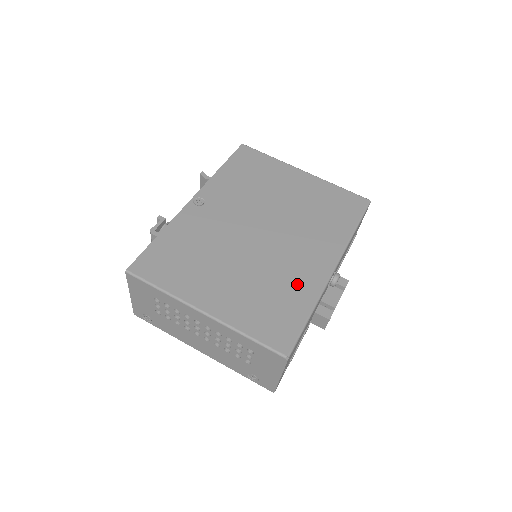
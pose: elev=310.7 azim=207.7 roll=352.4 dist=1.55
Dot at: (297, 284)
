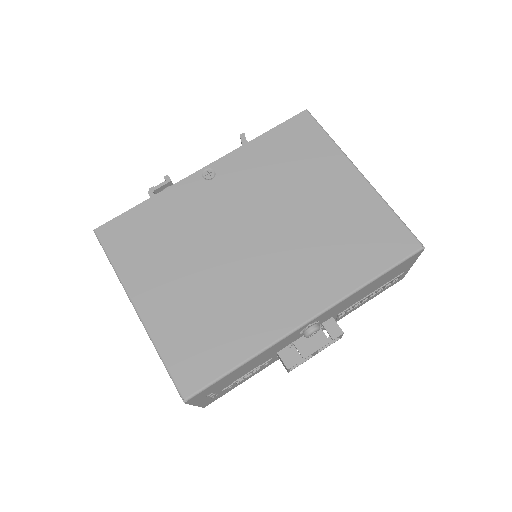
Dot at: (250, 321)
